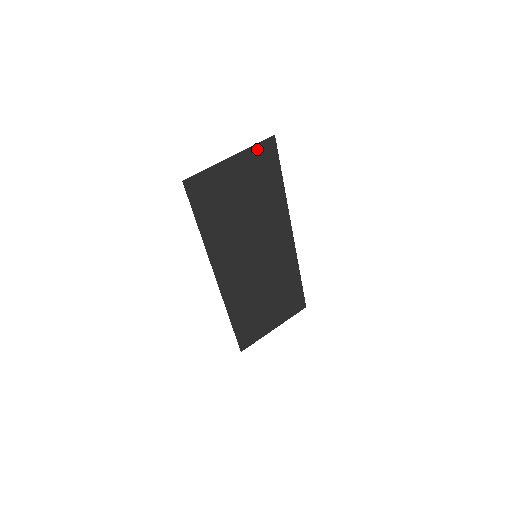
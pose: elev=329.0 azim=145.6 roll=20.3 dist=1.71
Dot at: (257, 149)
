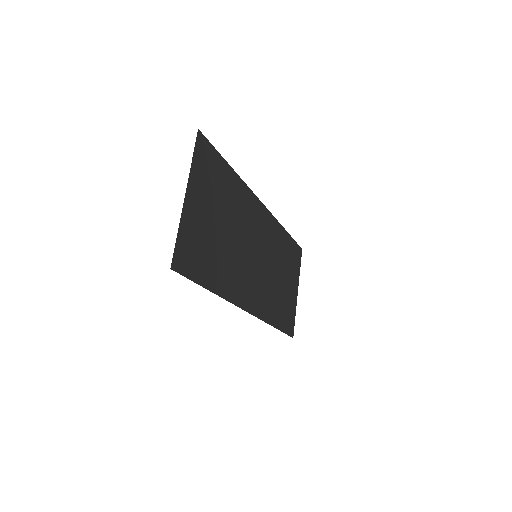
Dot at: (196, 161)
